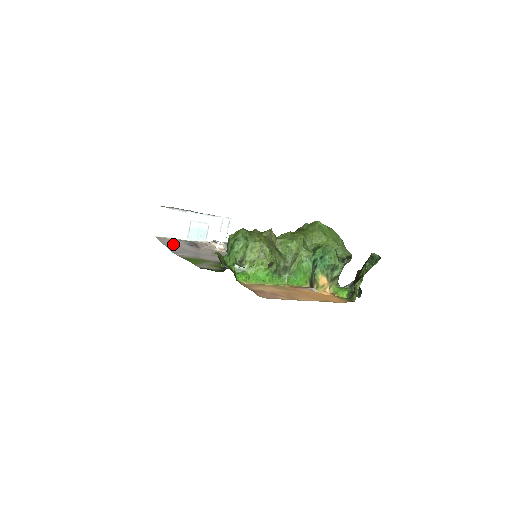
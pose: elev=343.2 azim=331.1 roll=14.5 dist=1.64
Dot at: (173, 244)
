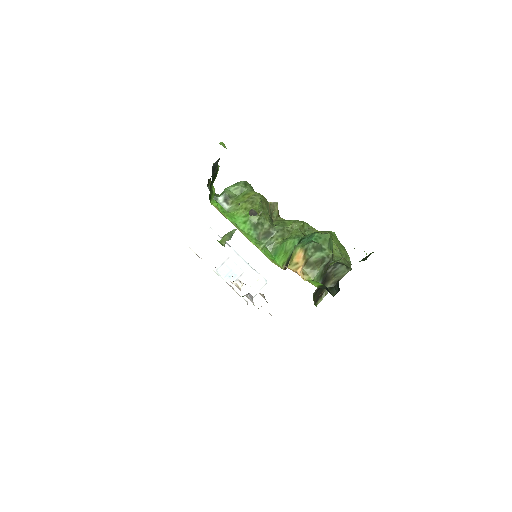
Dot at: occluded
